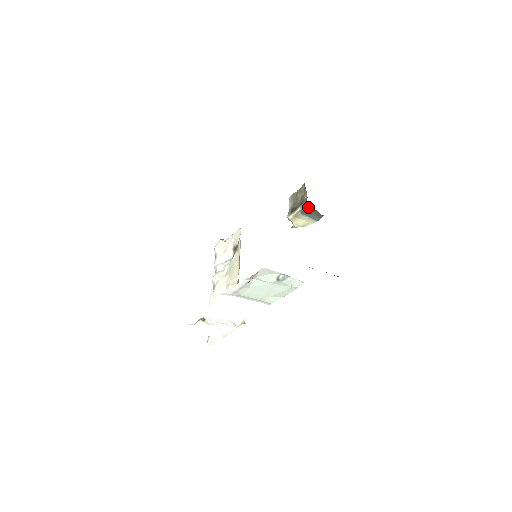
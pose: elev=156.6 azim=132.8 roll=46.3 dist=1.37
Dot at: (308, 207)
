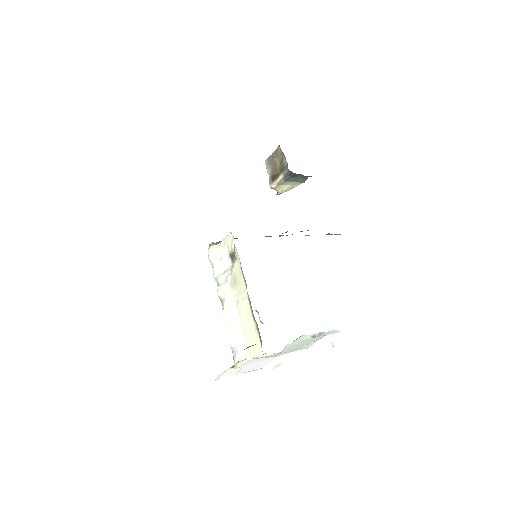
Dot at: (291, 173)
